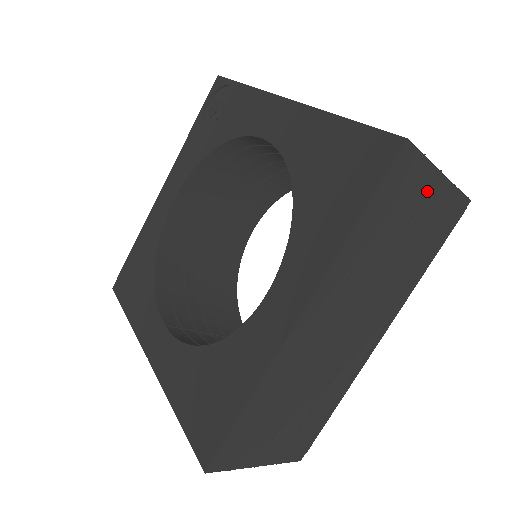
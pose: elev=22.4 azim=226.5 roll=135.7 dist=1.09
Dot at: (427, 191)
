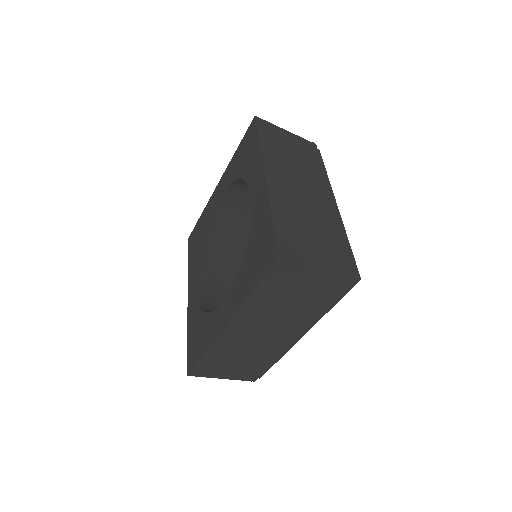
Dot at: (285, 135)
